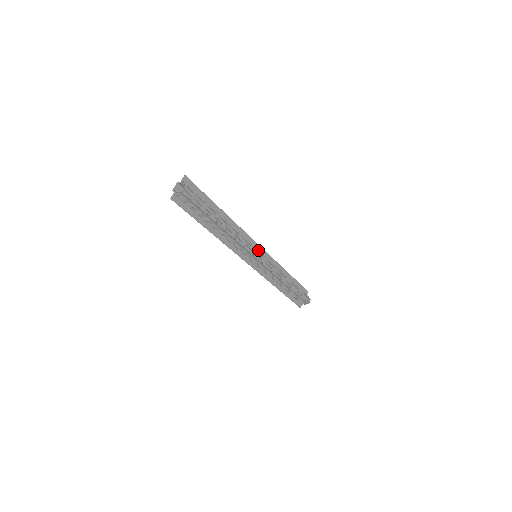
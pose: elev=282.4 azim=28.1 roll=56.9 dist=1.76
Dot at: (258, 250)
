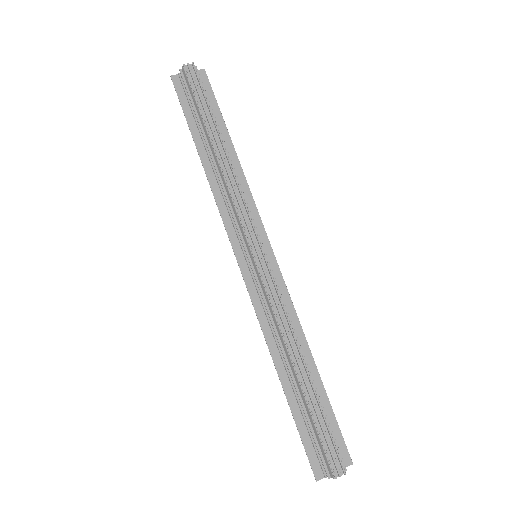
Dot at: (262, 245)
